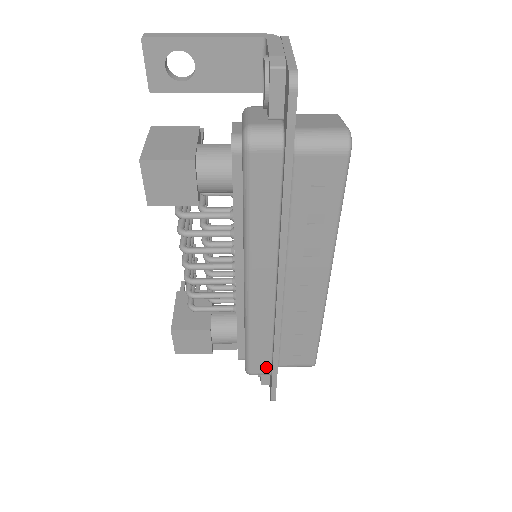
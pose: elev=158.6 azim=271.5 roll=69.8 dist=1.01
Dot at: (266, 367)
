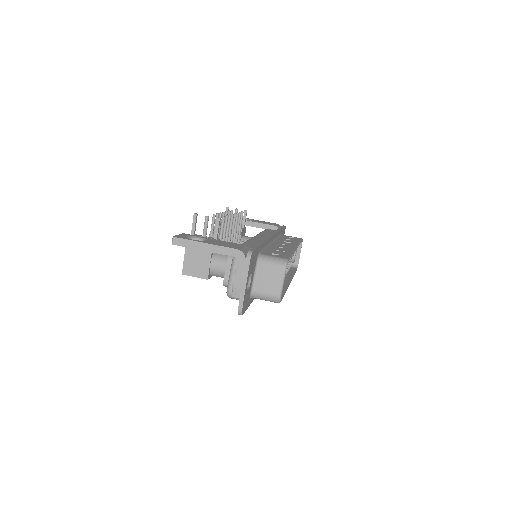
Dot at: occluded
